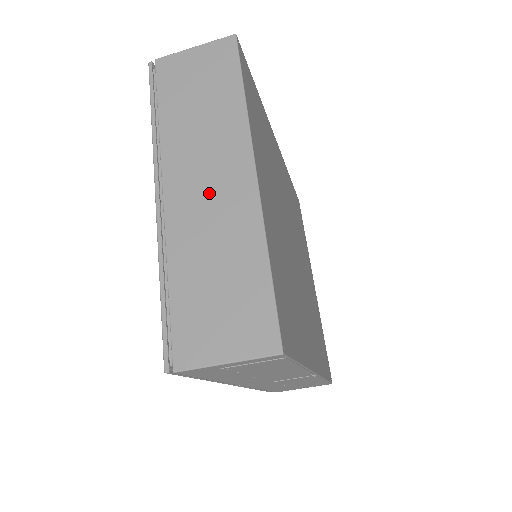
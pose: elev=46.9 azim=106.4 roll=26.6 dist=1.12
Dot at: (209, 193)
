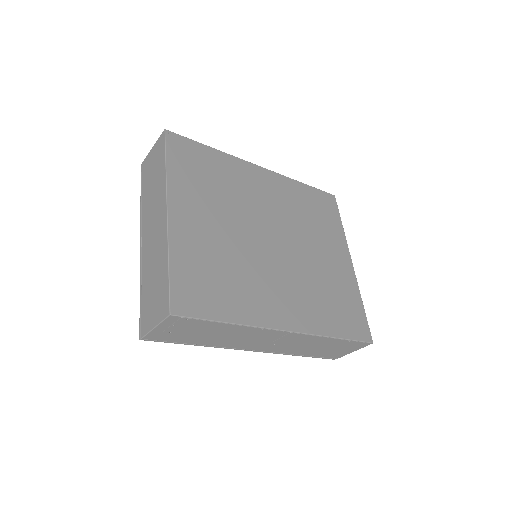
Dot at: (154, 233)
